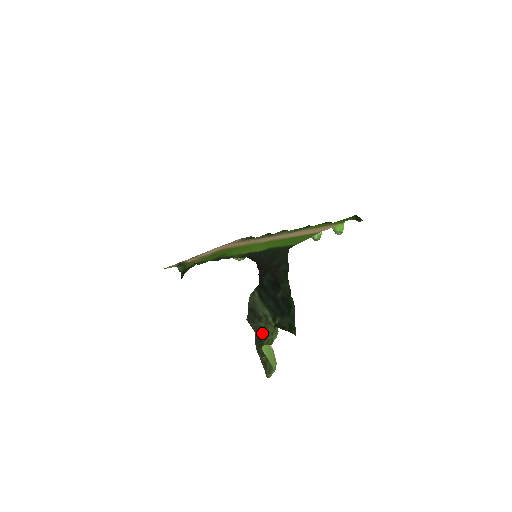
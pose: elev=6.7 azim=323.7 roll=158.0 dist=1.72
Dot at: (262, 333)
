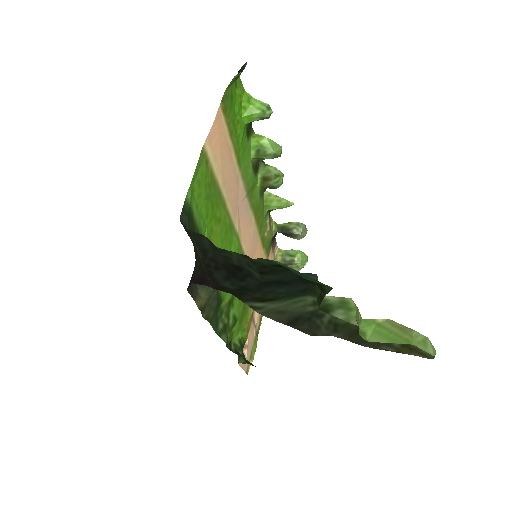
Dot at: (344, 324)
